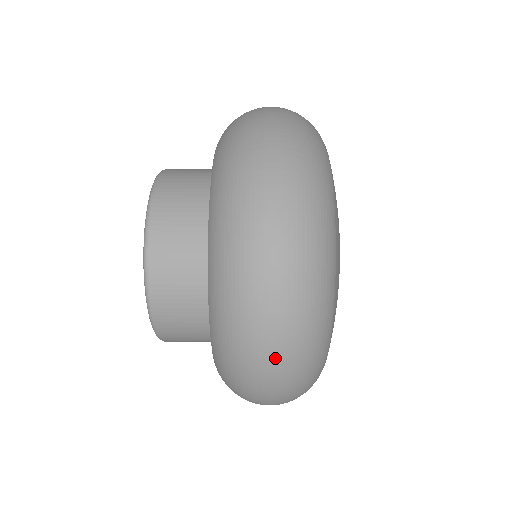
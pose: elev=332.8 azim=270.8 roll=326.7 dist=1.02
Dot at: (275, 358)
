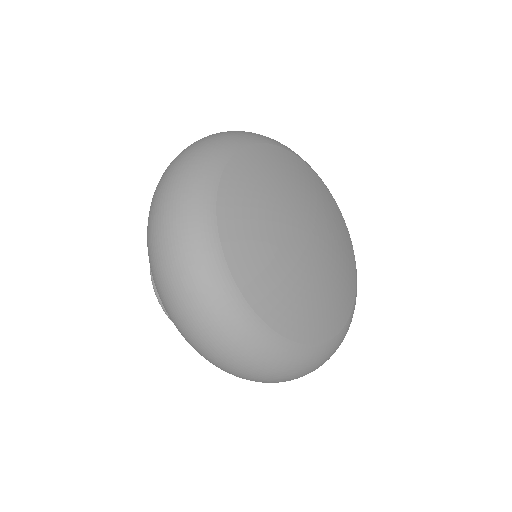
Dot at: (158, 233)
